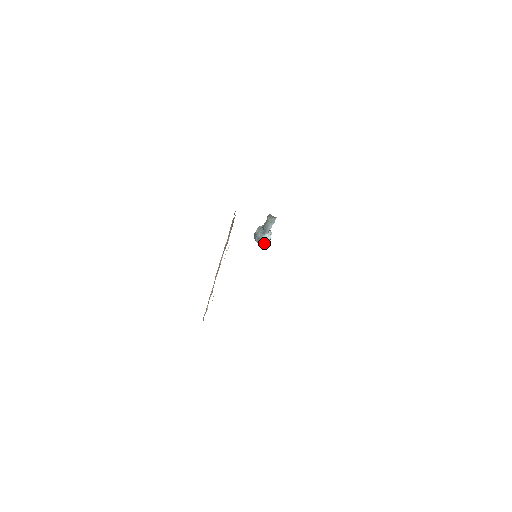
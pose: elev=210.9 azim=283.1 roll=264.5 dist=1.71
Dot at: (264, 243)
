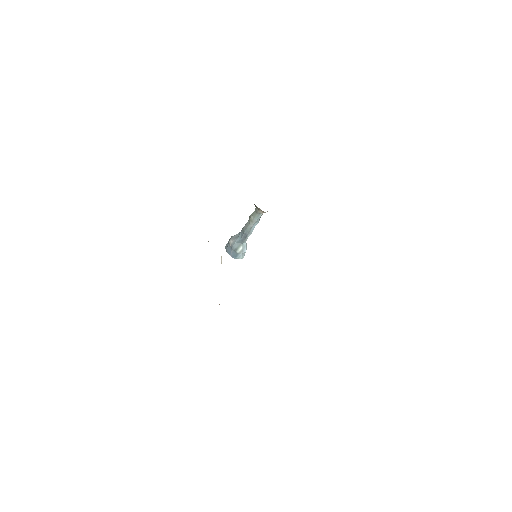
Dot at: (240, 256)
